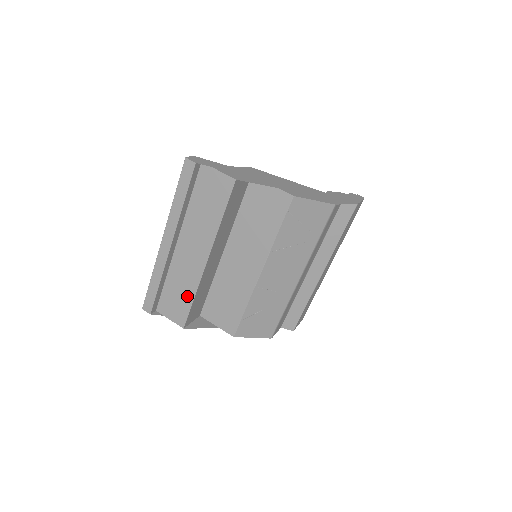
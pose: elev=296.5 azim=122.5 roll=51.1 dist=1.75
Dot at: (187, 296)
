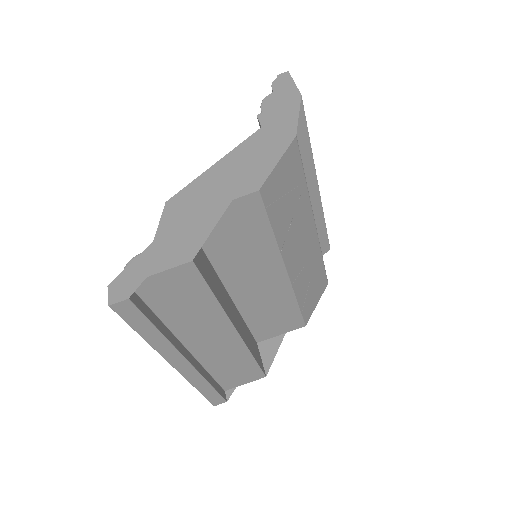
Dot at: (245, 363)
